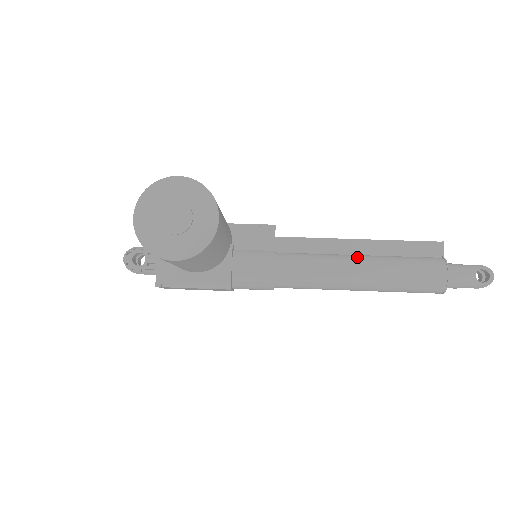
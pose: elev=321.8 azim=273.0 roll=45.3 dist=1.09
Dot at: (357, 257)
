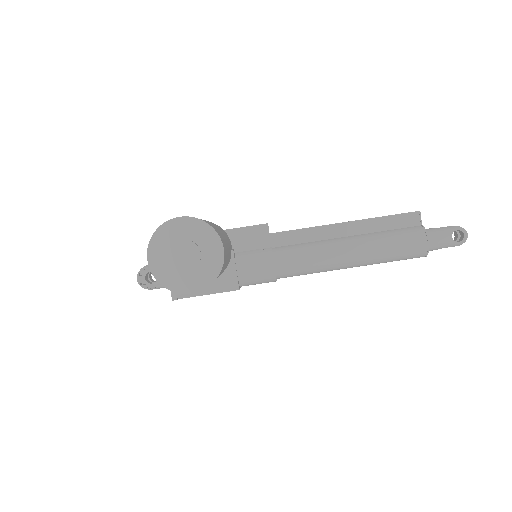
Dot at: (346, 240)
